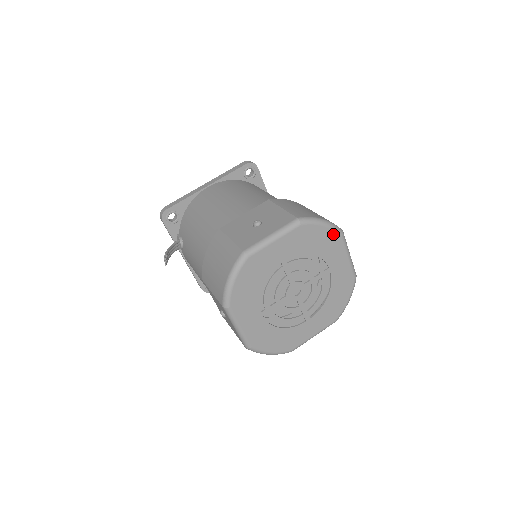
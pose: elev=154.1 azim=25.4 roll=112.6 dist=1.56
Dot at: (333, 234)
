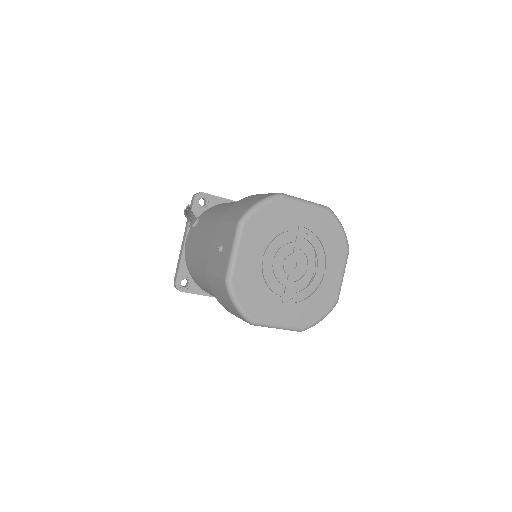
Dot at: (343, 243)
